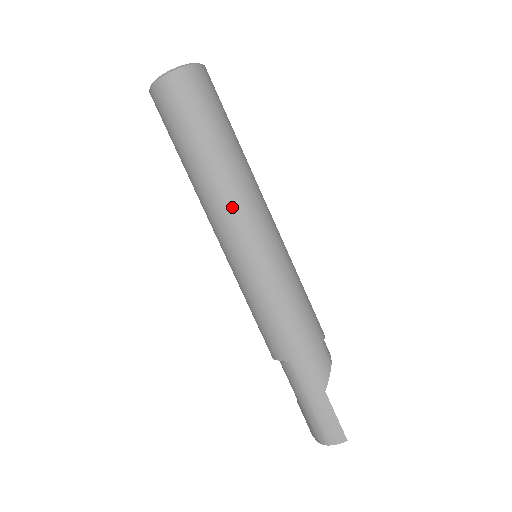
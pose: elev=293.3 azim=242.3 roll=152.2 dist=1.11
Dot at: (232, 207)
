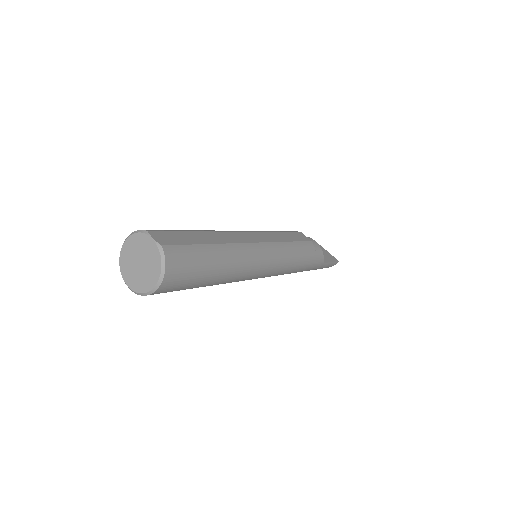
Dot at: (243, 278)
